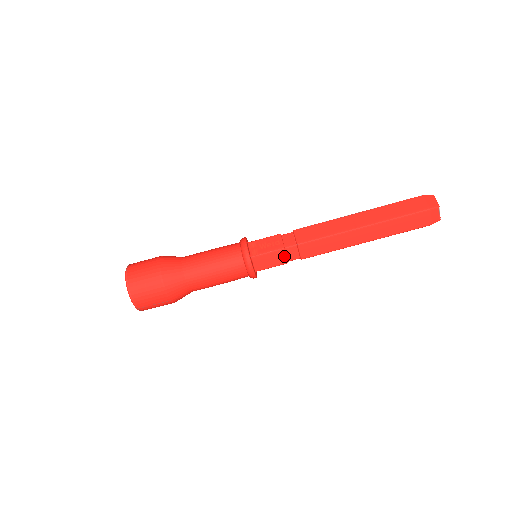
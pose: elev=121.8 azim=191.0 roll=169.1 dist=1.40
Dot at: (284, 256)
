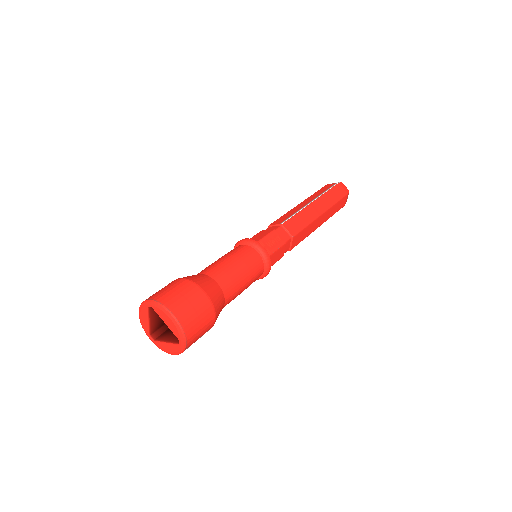
Dot at: (284, 250)
